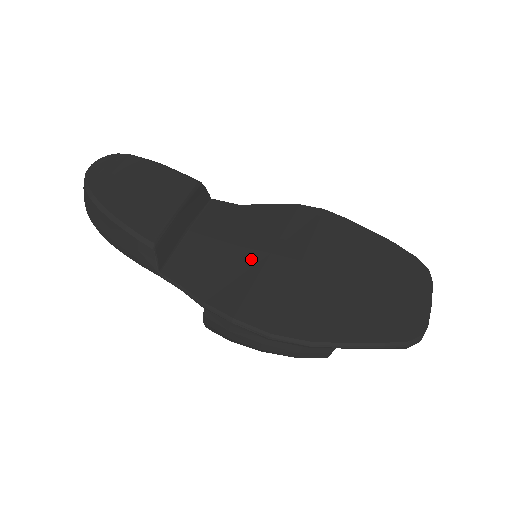
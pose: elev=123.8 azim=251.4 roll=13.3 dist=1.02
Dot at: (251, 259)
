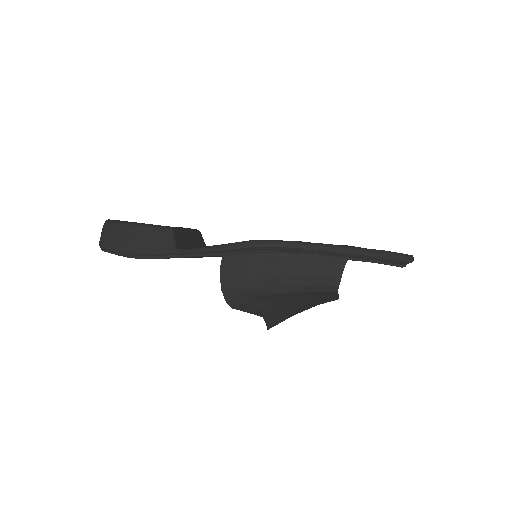
Dot at: occluded
